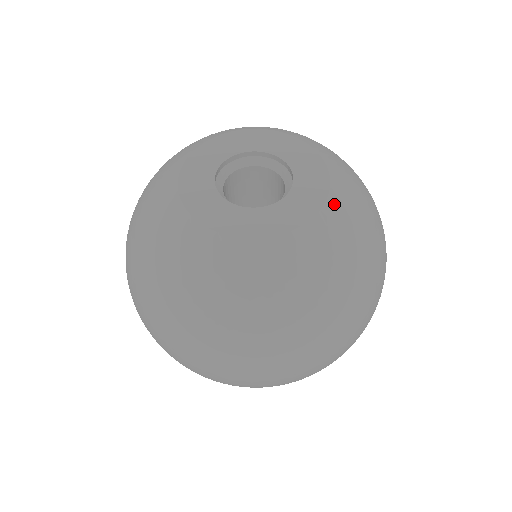
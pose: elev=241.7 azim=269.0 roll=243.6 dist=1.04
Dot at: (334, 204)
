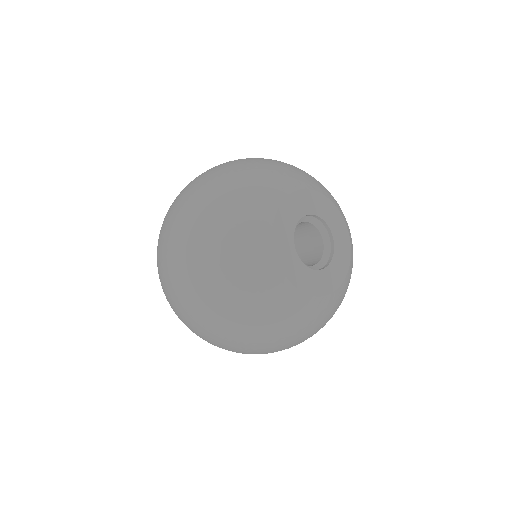
Dot at: (351, 267)
